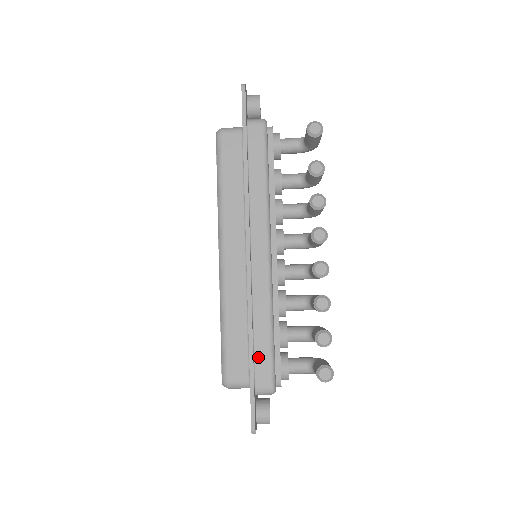
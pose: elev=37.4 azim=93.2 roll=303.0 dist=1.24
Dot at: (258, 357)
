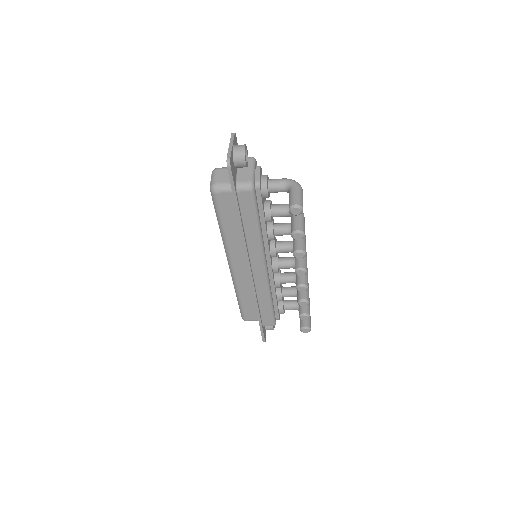
Dot at: (263, 314)
